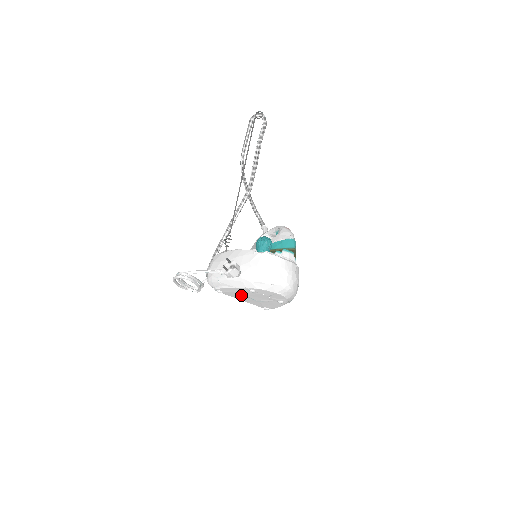
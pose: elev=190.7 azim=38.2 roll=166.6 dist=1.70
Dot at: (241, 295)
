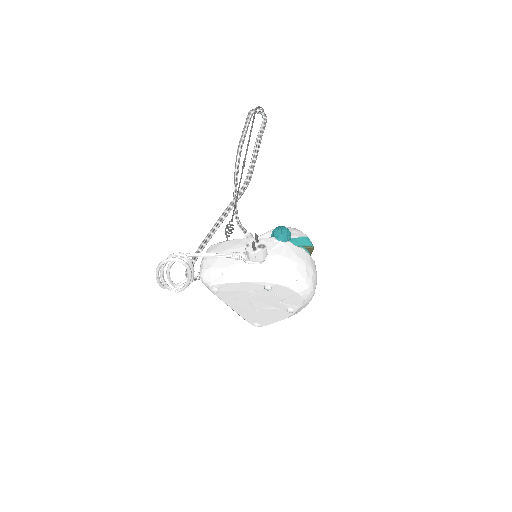
Dot at: (241, 298)
